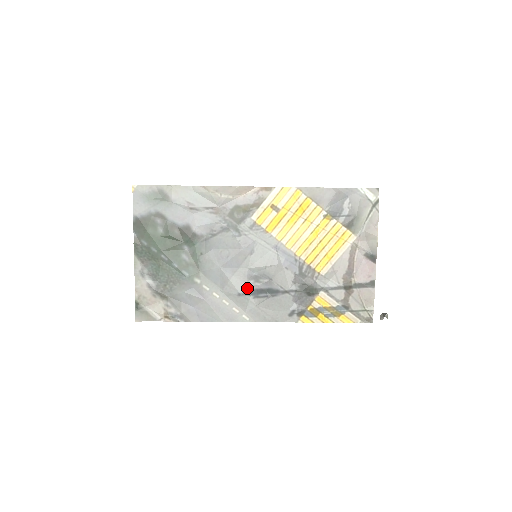
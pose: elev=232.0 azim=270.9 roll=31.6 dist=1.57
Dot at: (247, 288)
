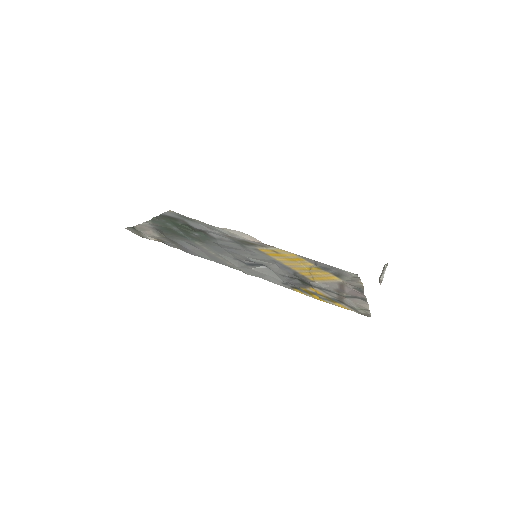
Dot at: (244, 261)
